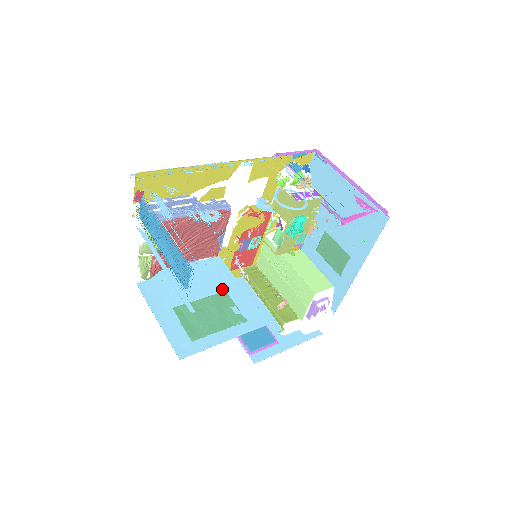
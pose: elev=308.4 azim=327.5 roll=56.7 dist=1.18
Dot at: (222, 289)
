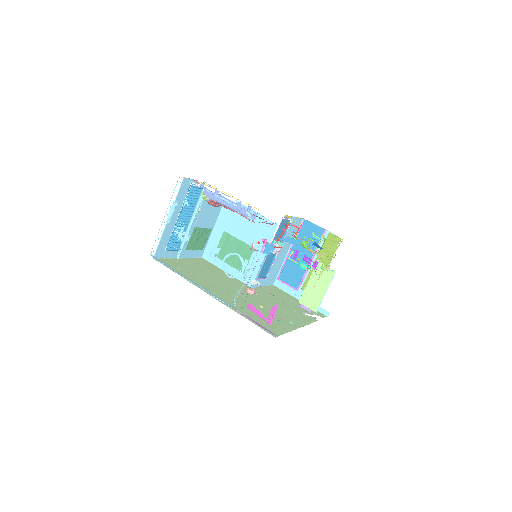
Dot at: (254, 245)
